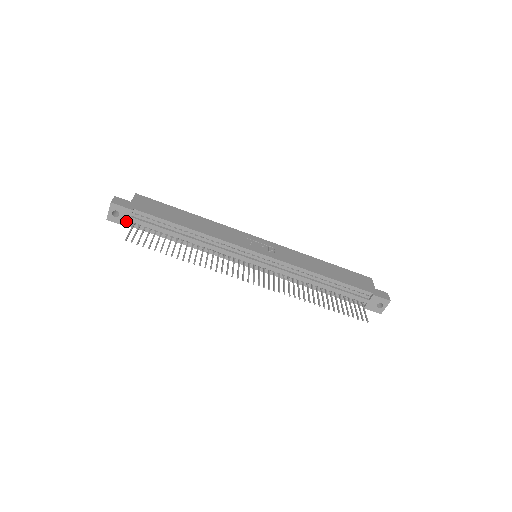
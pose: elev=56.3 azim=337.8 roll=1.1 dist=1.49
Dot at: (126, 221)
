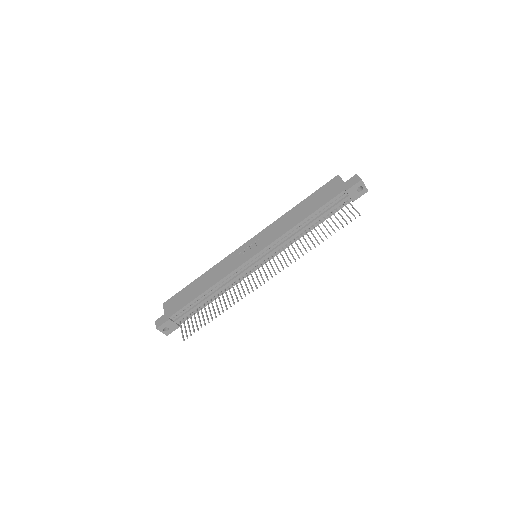
Dot at: (175, 326)
